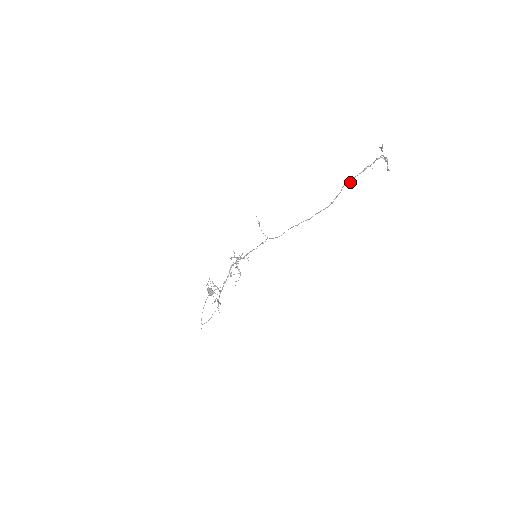
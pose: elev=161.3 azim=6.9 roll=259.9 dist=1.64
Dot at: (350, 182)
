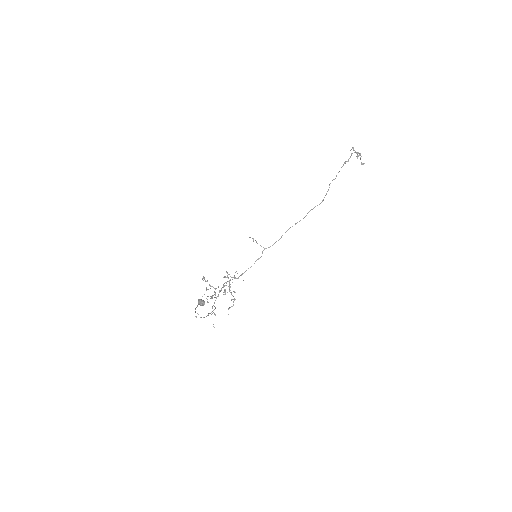
Dot at: (335, 178)
